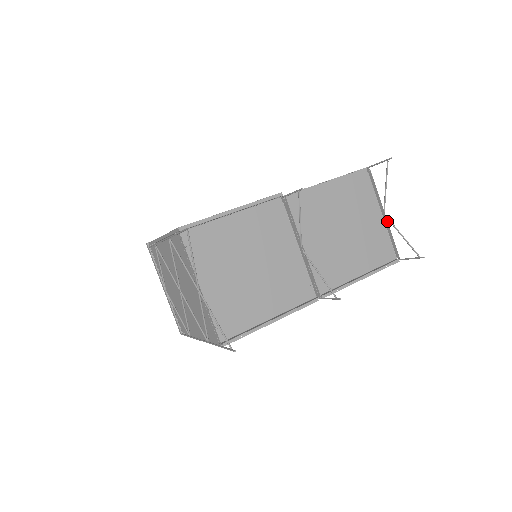
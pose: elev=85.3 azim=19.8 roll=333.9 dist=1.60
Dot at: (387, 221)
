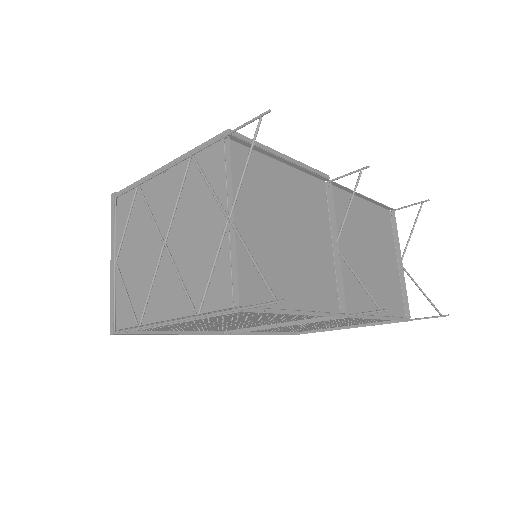
Dot at: (403, 272)
